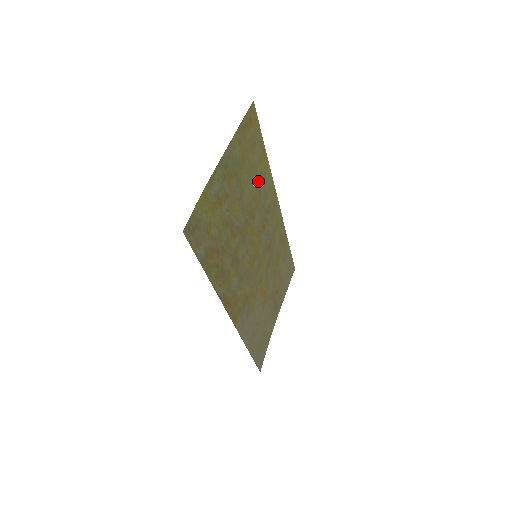
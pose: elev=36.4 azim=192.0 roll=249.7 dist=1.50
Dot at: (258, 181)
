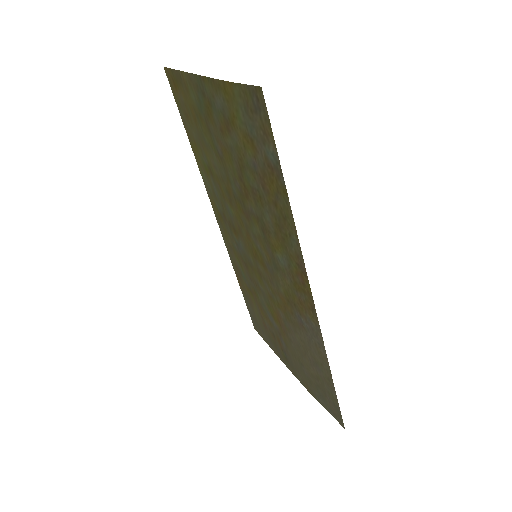
Dot at: (207, 166)
